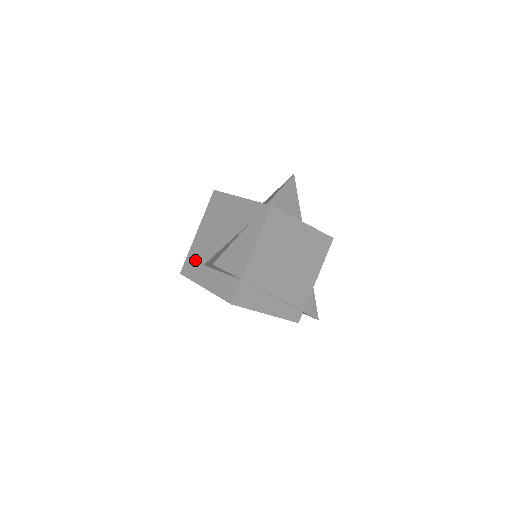
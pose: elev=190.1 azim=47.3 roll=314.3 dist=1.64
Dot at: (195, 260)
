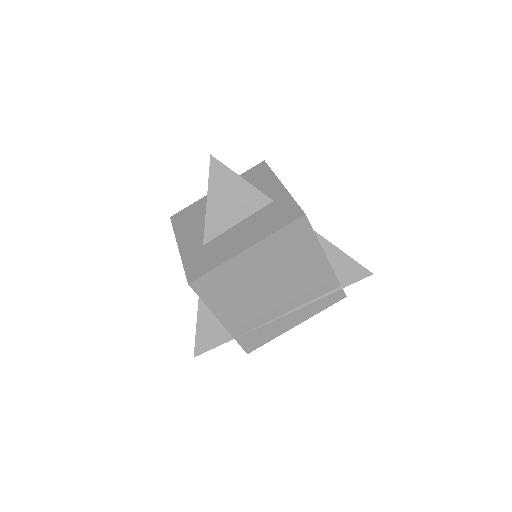
Dot at: occluded
